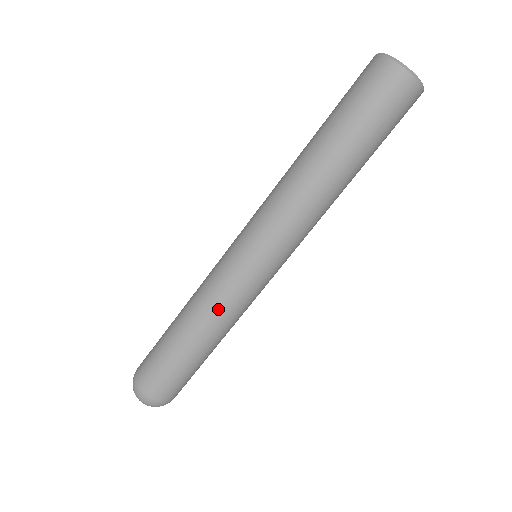
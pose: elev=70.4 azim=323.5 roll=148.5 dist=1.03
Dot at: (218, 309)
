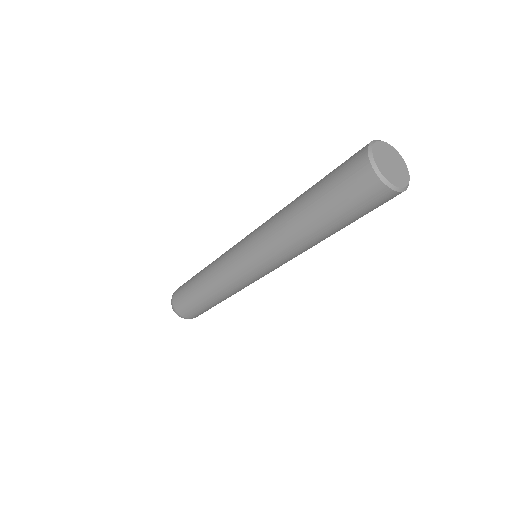
Dot at: (234, 292)
